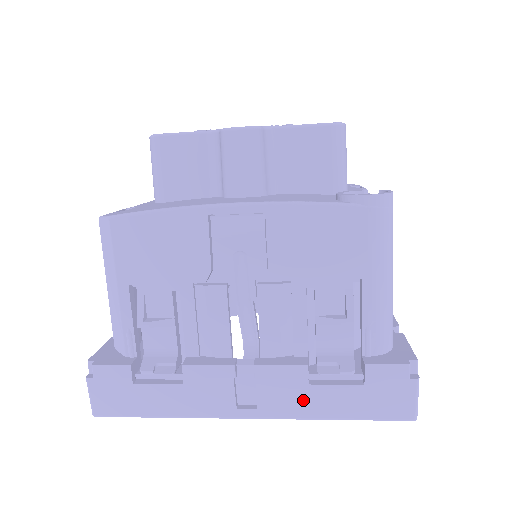
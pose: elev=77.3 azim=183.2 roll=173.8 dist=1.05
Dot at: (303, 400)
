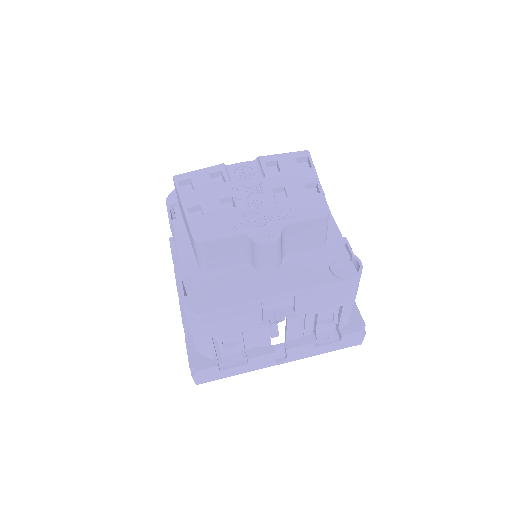
Dot at: (310, 353)
